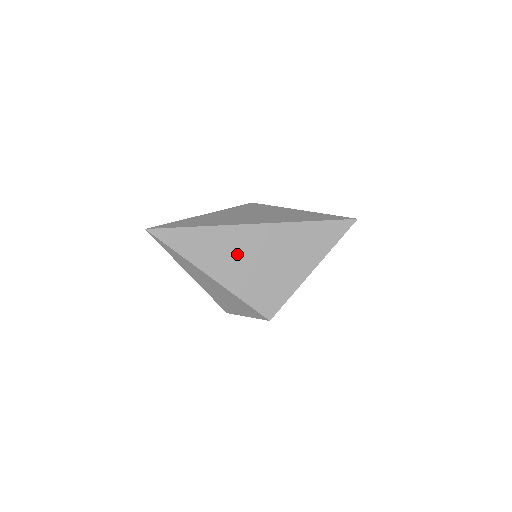
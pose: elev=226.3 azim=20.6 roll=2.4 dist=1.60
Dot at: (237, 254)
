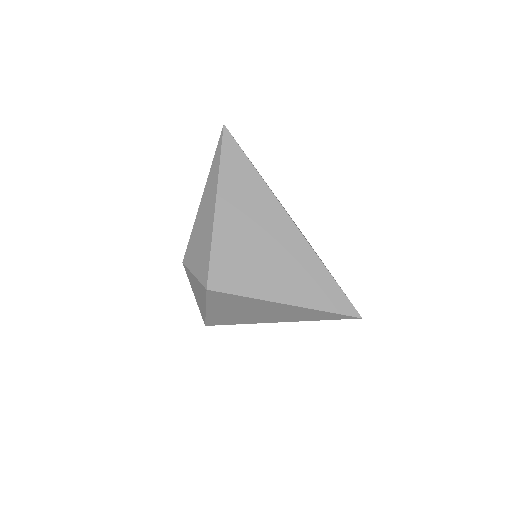
Dot at: (253, 217)
